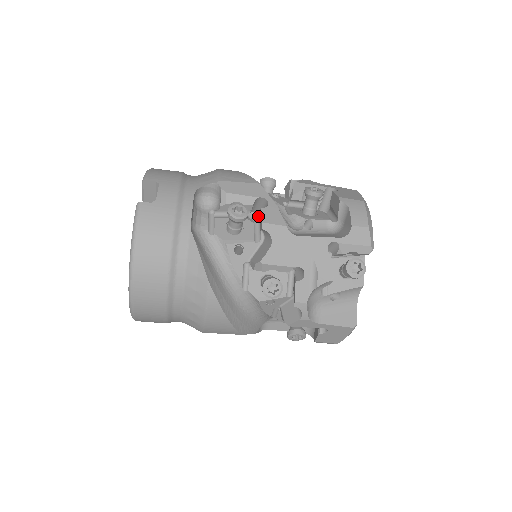
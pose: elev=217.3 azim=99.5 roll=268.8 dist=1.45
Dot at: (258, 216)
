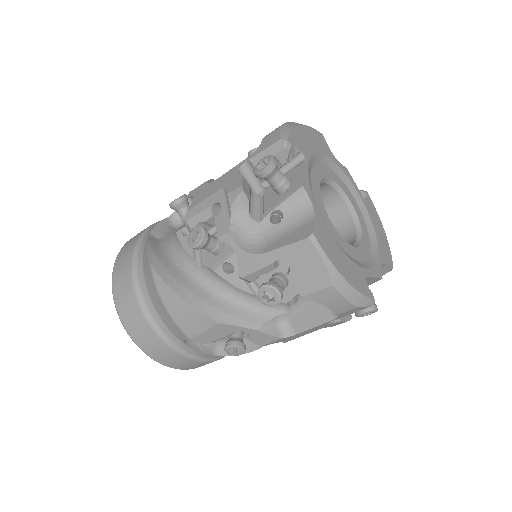
Dot at: occluded
